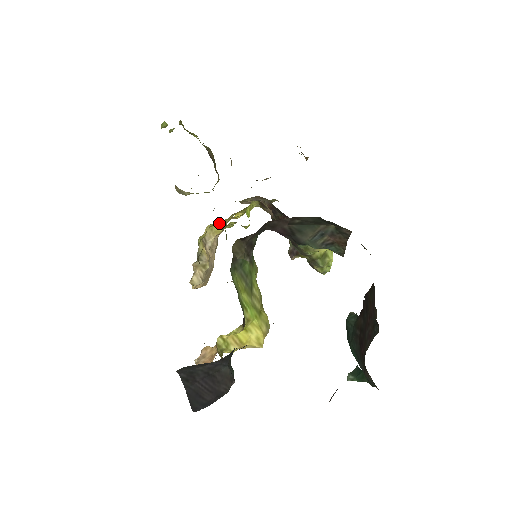
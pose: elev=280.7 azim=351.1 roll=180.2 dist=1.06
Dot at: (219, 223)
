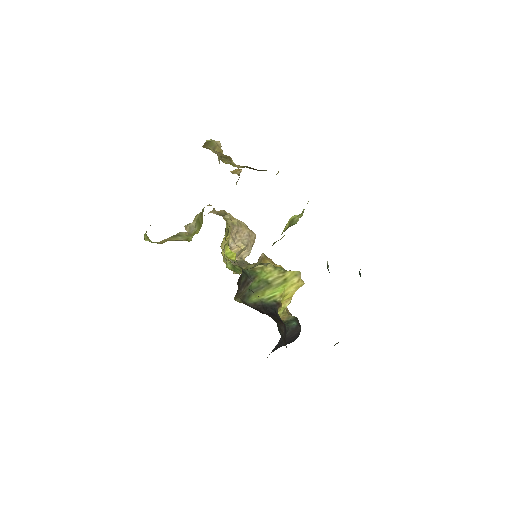
Dot at: occluded
